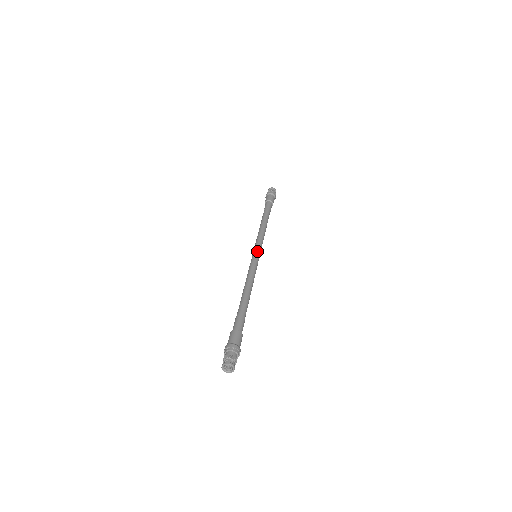
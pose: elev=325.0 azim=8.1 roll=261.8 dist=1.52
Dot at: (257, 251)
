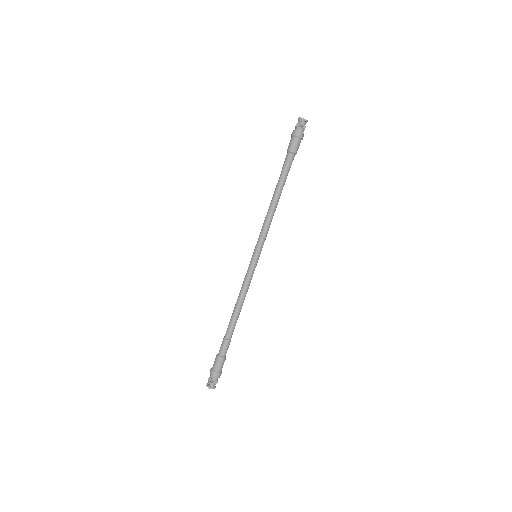
Dot at: (257, 253)
